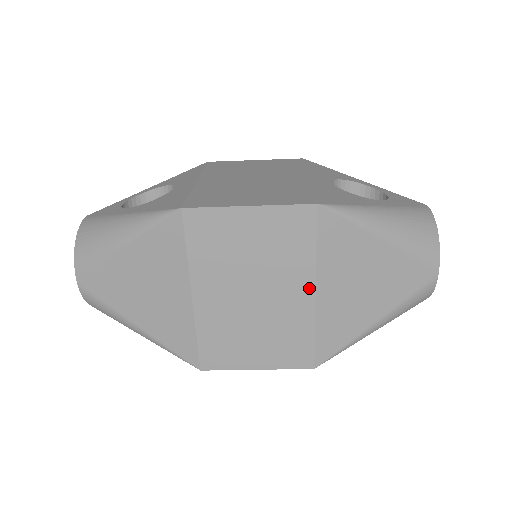
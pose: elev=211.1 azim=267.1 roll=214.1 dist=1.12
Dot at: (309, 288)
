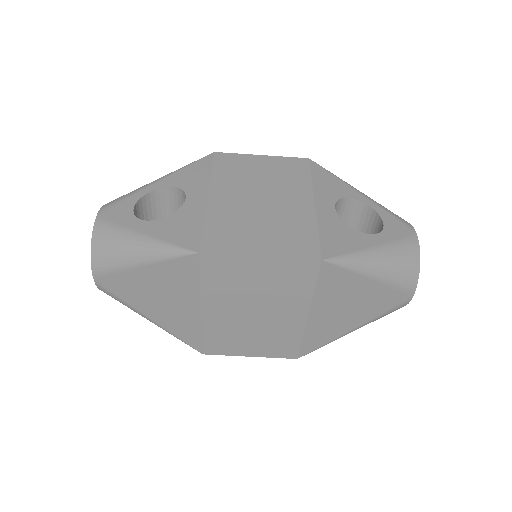
Dot at: (303, 312)
